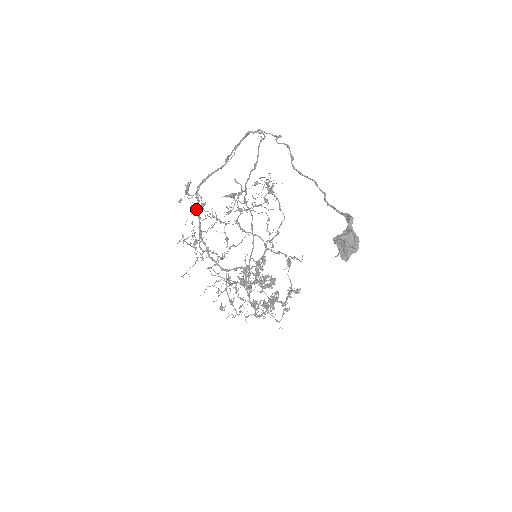
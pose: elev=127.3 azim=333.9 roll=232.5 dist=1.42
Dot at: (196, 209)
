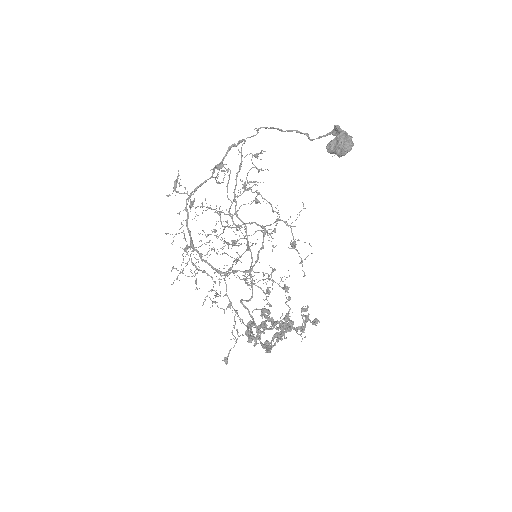
Dot at: (186, 222)
